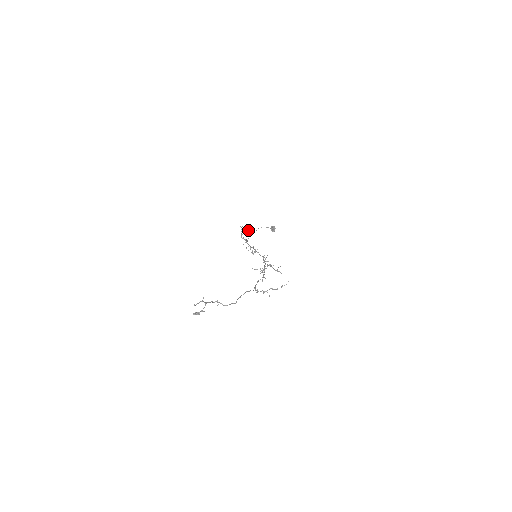
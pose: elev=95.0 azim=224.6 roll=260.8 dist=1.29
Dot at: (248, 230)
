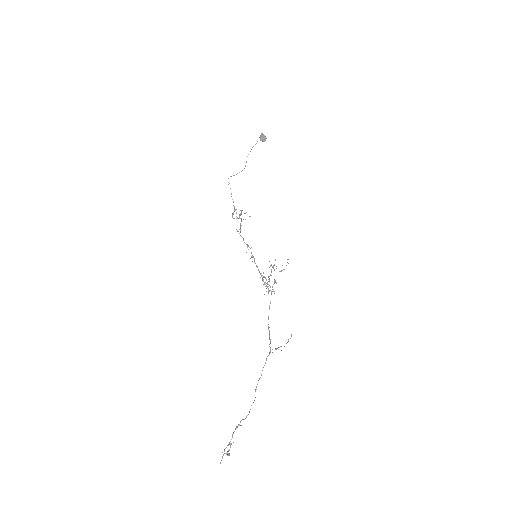
Dot at: occluded
